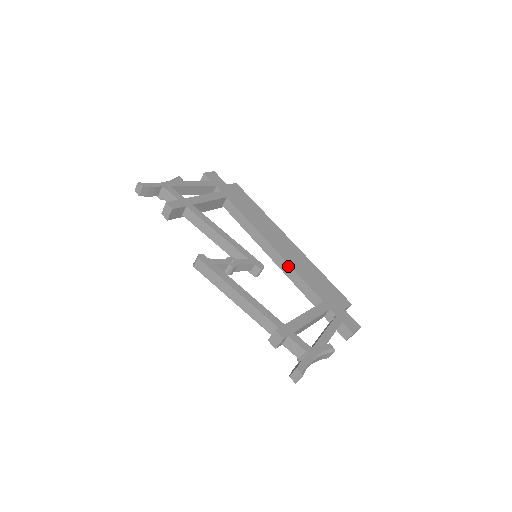
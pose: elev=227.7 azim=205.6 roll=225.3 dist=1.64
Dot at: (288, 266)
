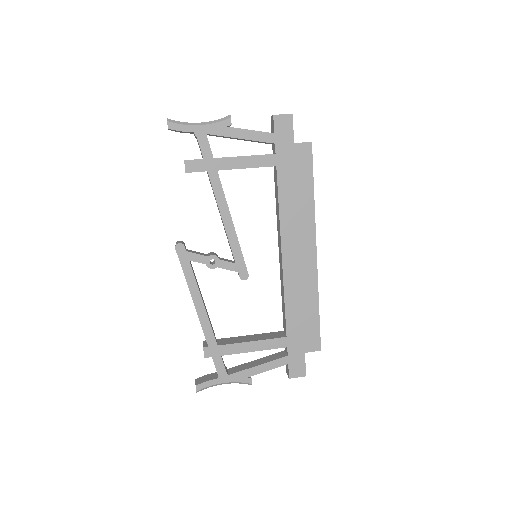
Dot at: (283, 283)
